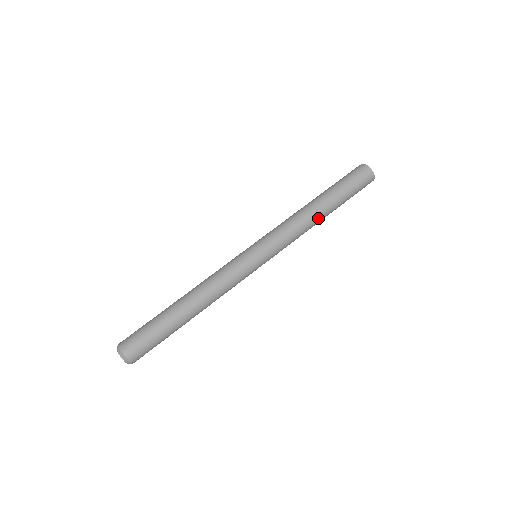
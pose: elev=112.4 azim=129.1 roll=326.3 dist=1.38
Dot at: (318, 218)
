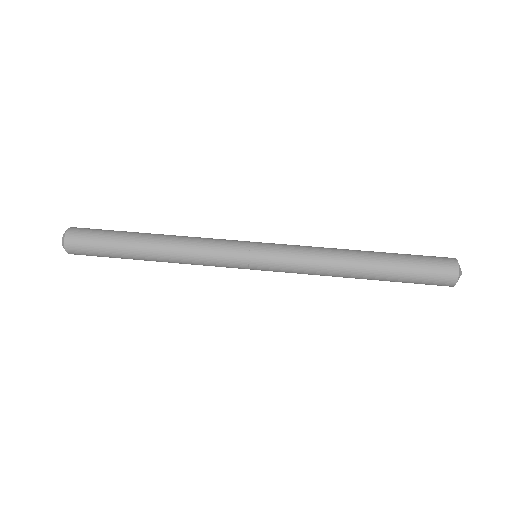
Dot at: (349, 276)
